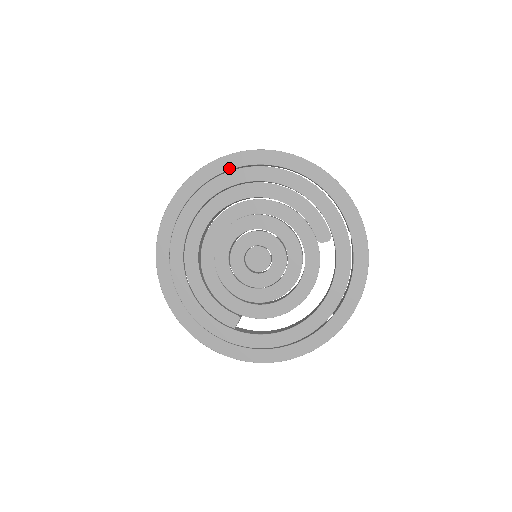
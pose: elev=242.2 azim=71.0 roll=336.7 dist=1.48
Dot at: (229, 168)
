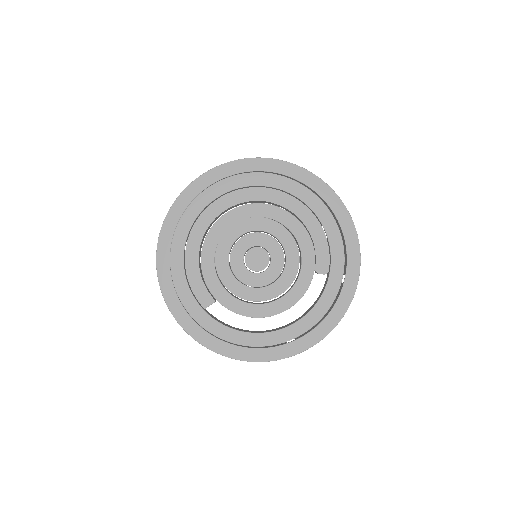
Dot at: (273, 171)
